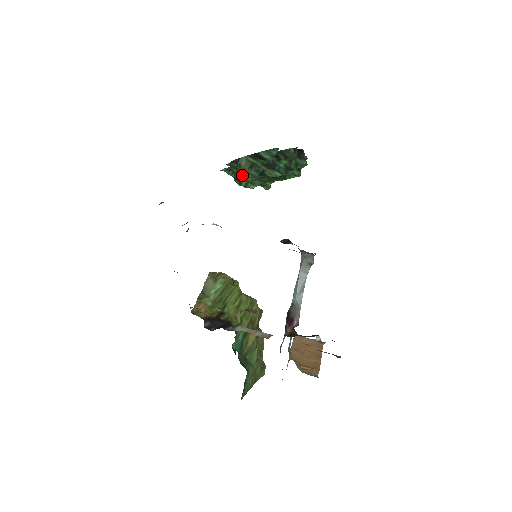
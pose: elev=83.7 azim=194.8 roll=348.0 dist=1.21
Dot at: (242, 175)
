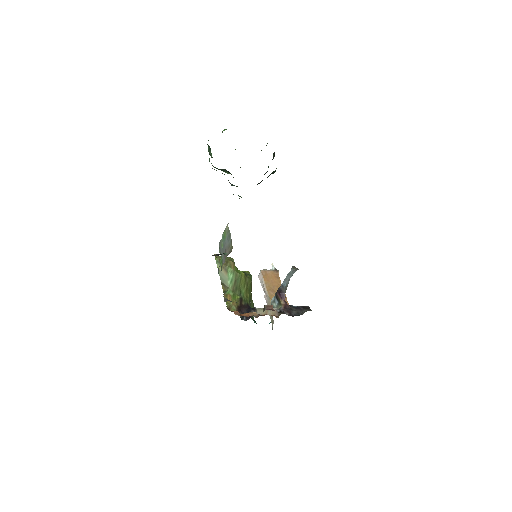
Dot at: occluded
